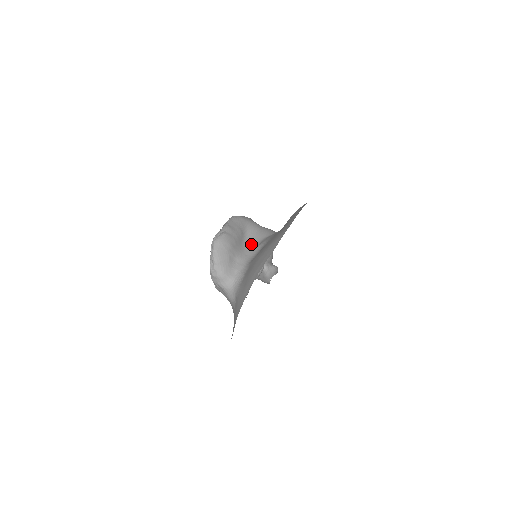
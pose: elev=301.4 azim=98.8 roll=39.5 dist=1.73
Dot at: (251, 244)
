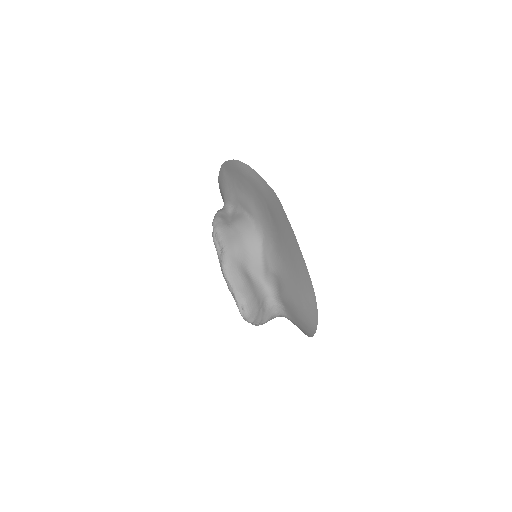
Dot at: (258, 272)
